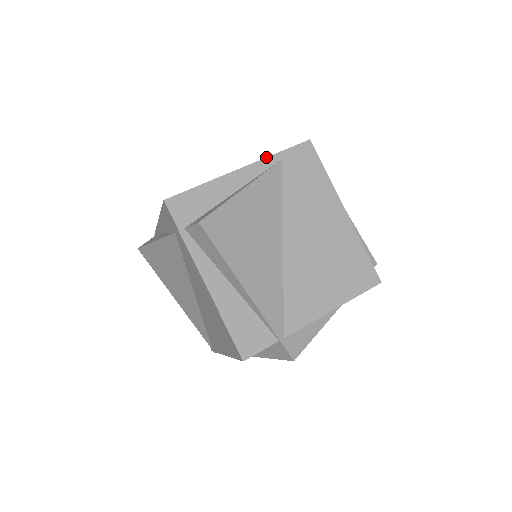
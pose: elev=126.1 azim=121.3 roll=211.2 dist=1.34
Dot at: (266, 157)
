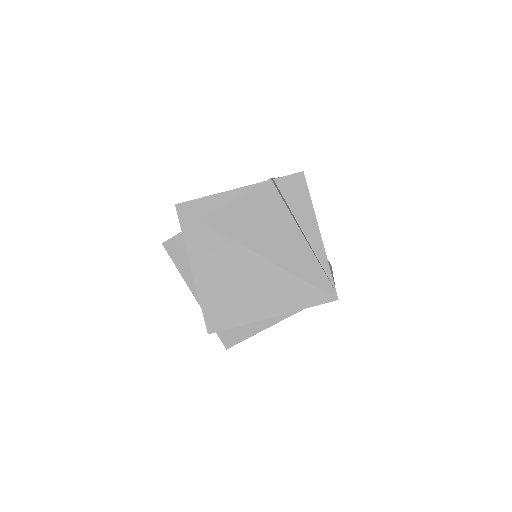
Dot at: occluded
